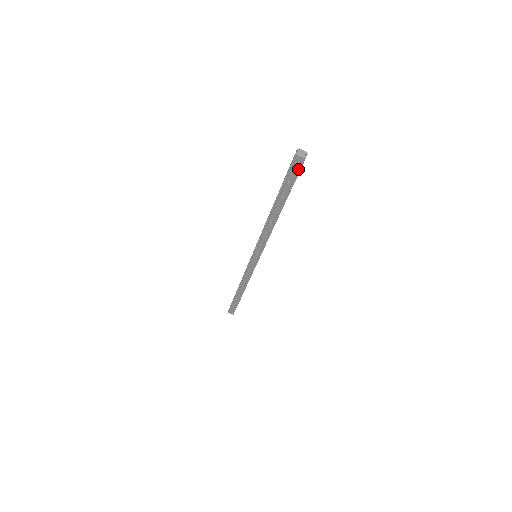
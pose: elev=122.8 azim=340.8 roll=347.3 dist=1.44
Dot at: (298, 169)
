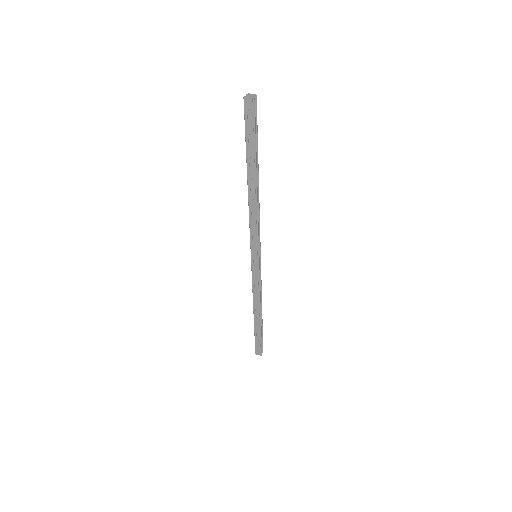
Dot at: (252, 115)
